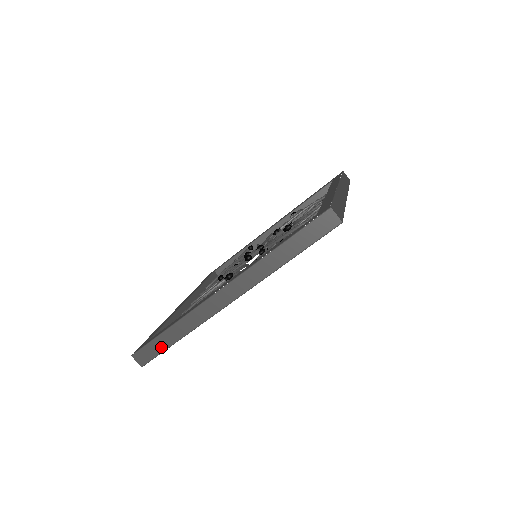
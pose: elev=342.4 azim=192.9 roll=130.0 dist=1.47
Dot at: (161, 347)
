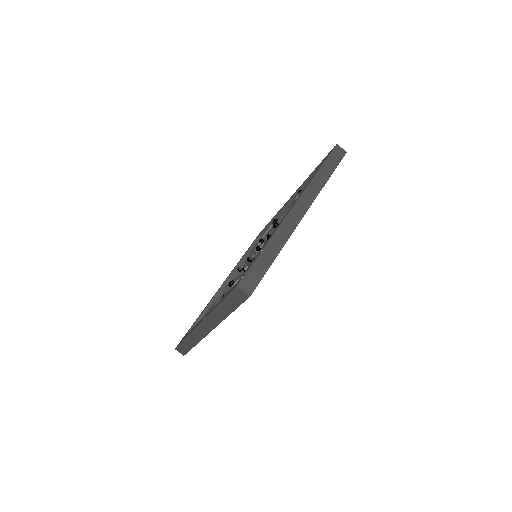
Dot at: (187, 348)
